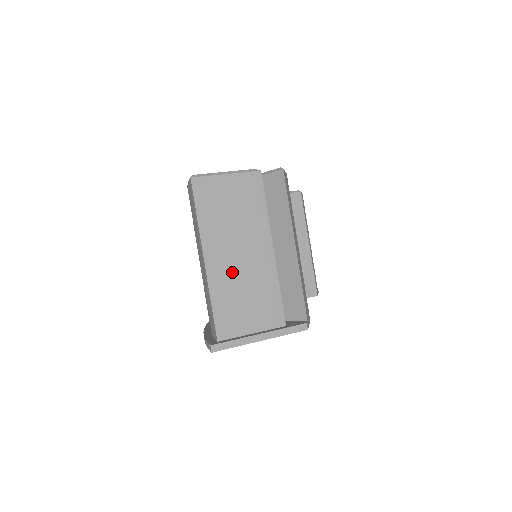
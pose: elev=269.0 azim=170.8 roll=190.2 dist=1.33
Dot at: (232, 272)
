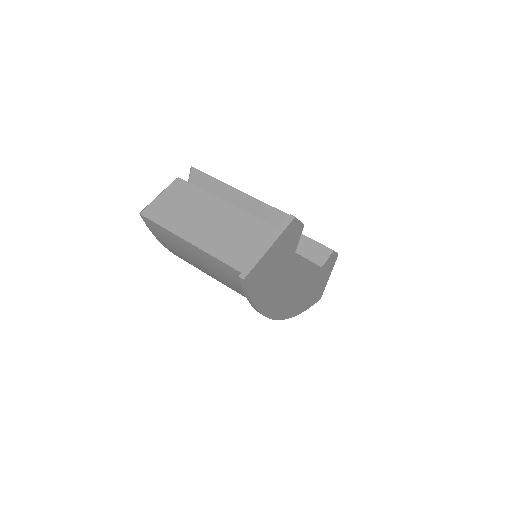
Dot at: (213, 234)
